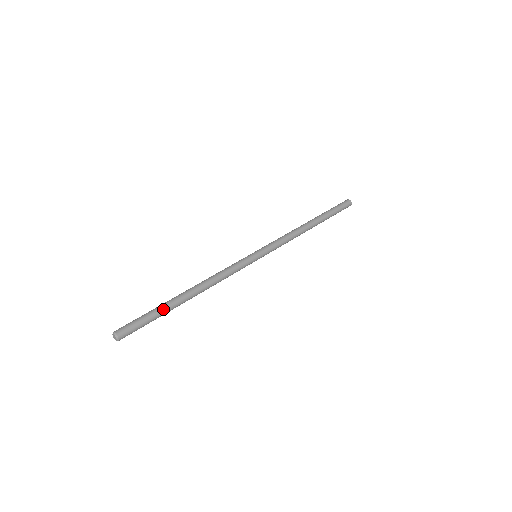
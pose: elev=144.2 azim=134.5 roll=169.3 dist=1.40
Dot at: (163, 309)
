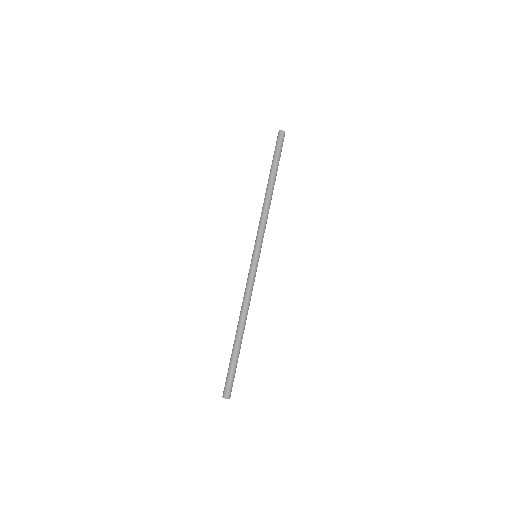
Dot at: (234, 356)
